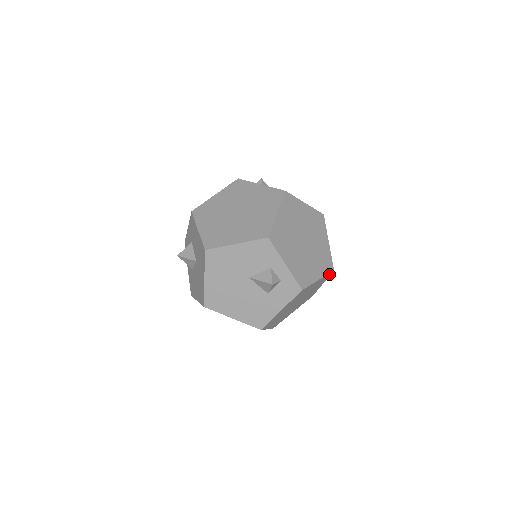
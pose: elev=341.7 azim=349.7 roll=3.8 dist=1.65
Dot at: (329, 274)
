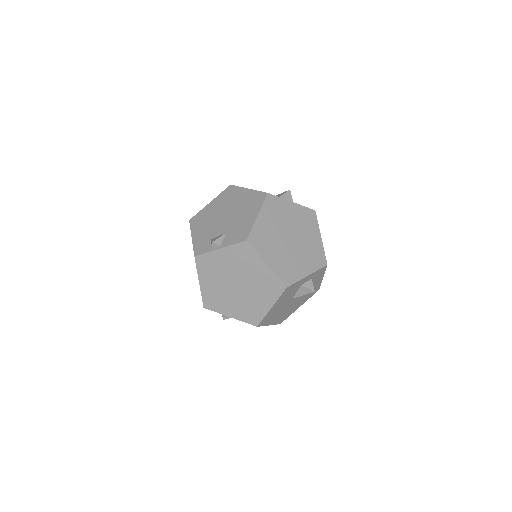
Dot at: occluded
